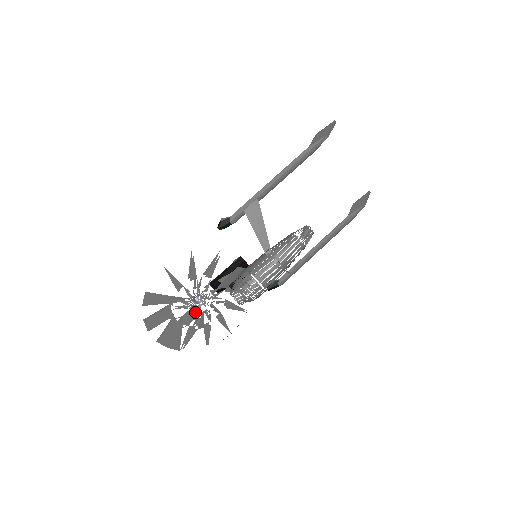
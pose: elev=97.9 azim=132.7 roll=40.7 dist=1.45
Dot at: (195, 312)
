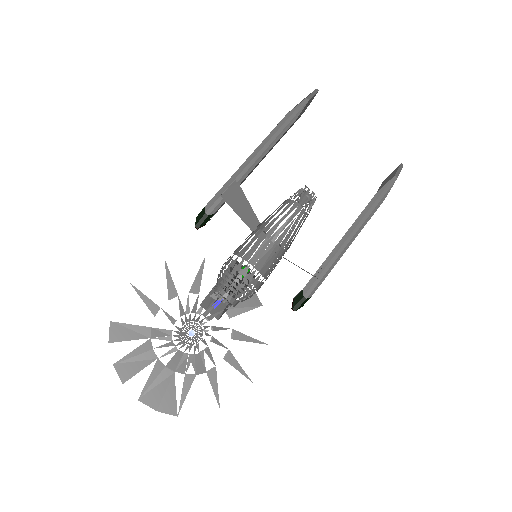
Dot at: (183, 343)
